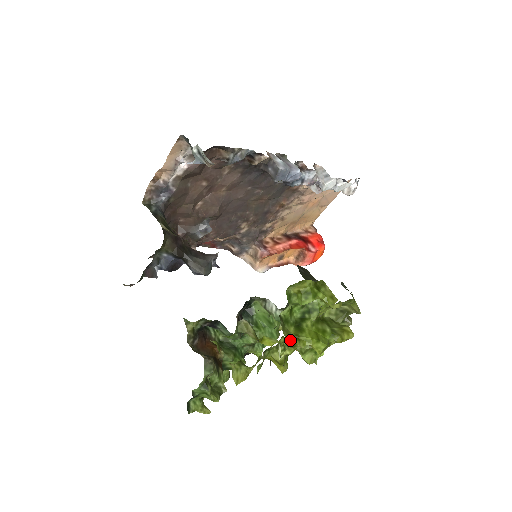
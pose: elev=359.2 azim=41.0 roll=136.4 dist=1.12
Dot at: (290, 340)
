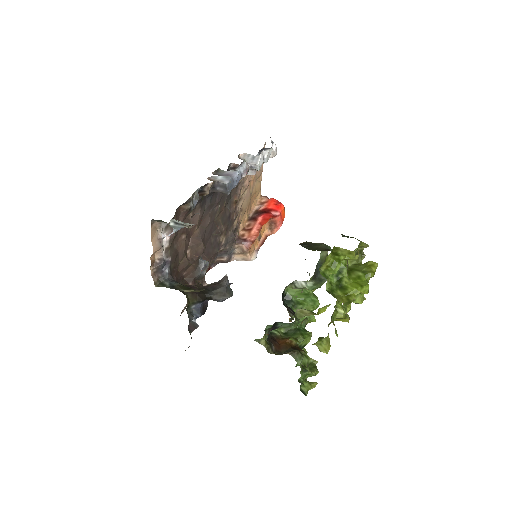
Dot at: (345, 301)
